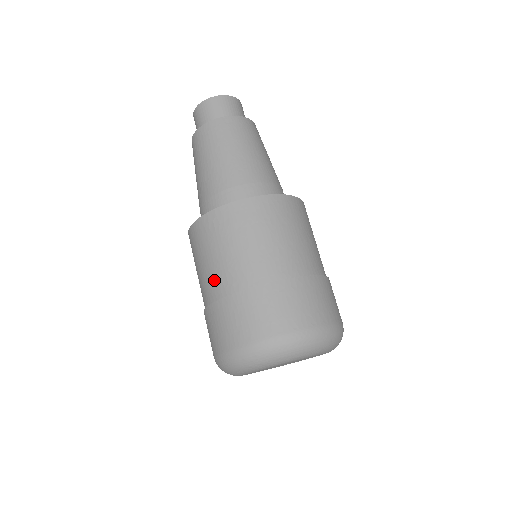
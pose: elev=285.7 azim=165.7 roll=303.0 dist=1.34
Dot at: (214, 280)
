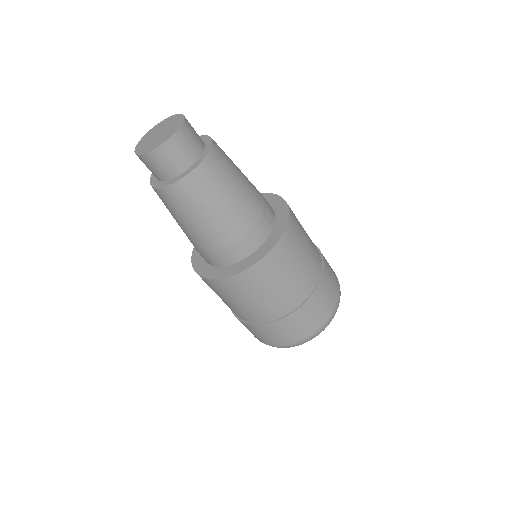
Dot at: occluded
